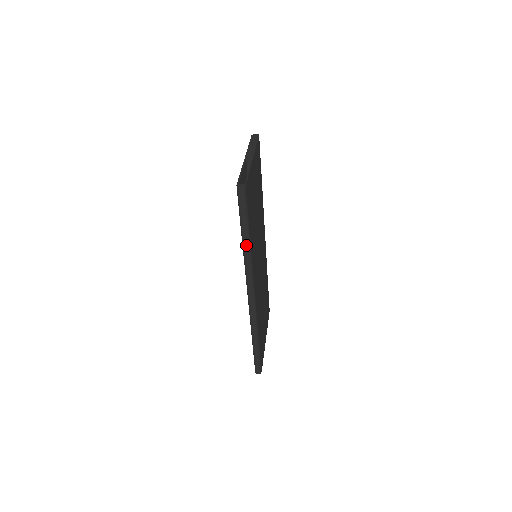
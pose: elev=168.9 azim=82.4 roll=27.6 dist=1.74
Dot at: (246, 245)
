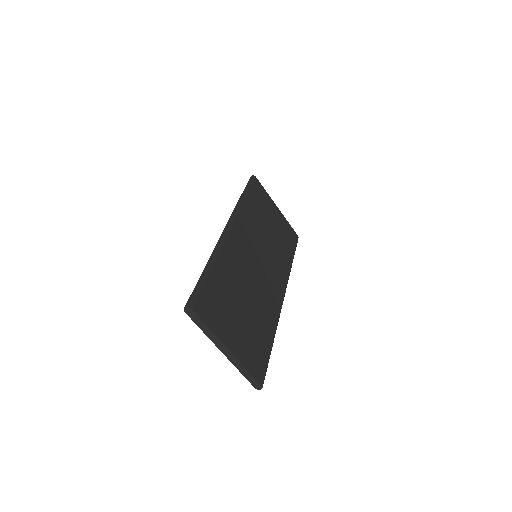
Dot at: (241, 198)
